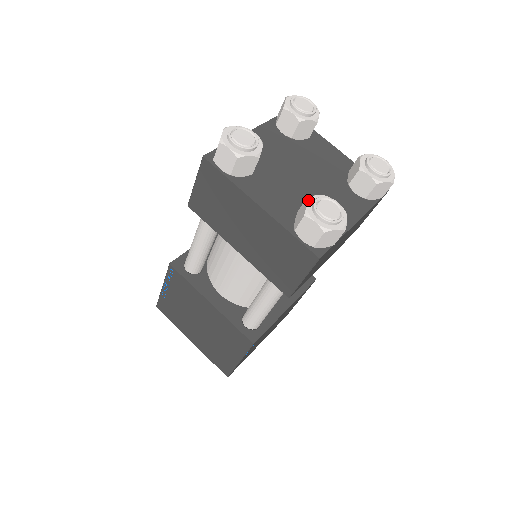
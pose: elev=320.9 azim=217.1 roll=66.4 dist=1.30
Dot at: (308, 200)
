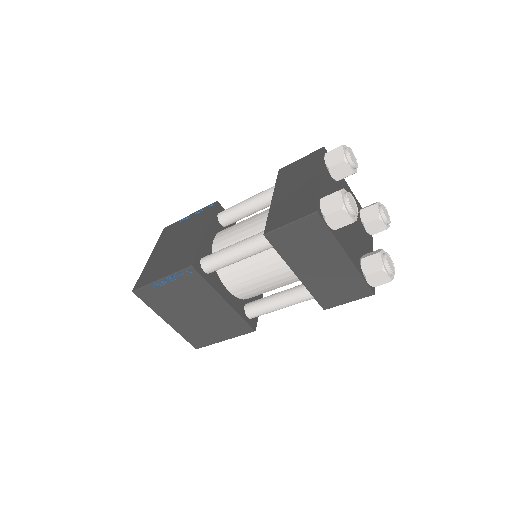
Dot at: (381, 256)
